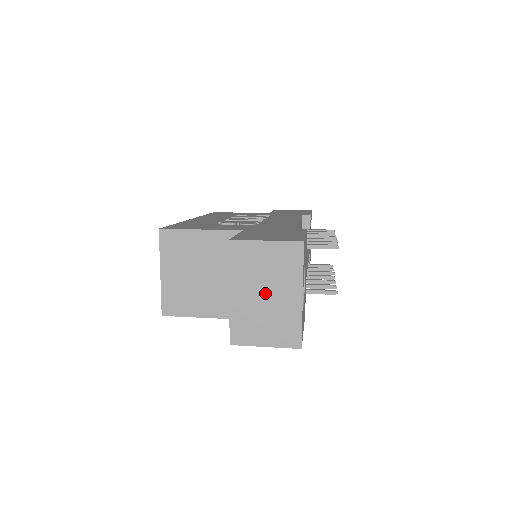
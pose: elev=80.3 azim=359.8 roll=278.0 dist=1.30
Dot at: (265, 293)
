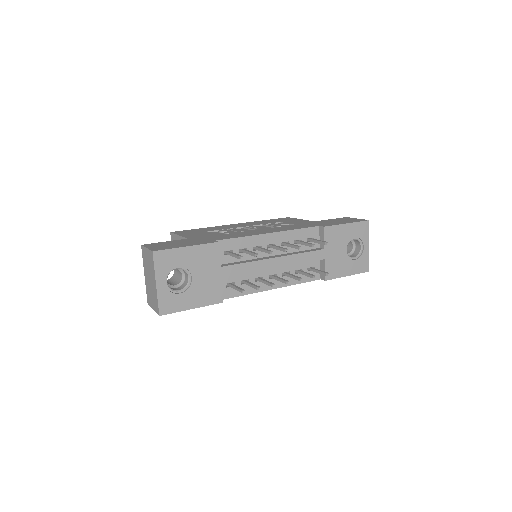
Dot at: (150, 278)
